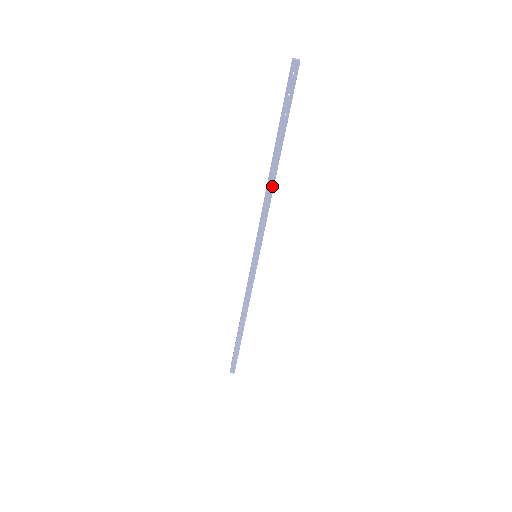
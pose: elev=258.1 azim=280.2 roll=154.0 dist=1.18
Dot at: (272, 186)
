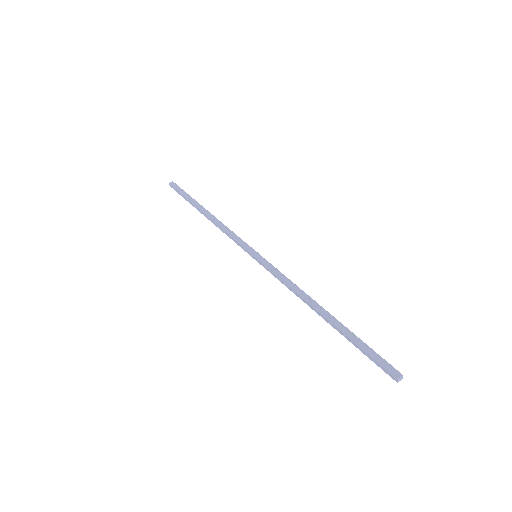
Dot at: (214, 218)
